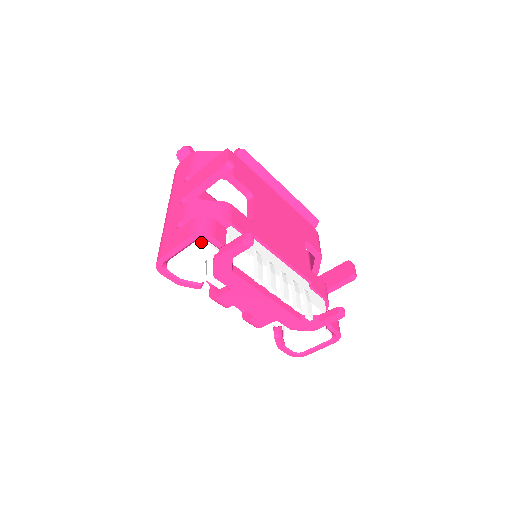
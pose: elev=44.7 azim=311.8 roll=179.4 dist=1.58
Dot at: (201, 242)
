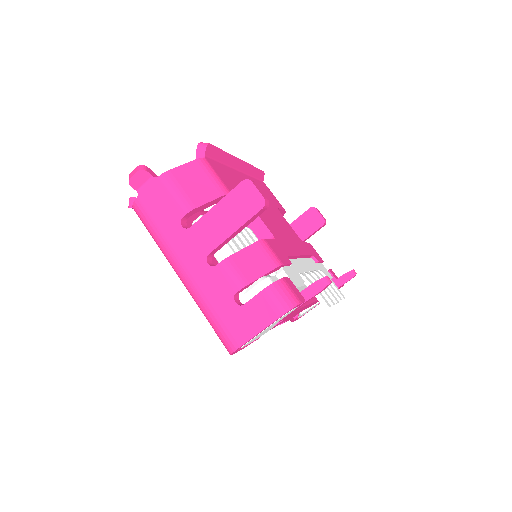
Dot at: (287, 313)
